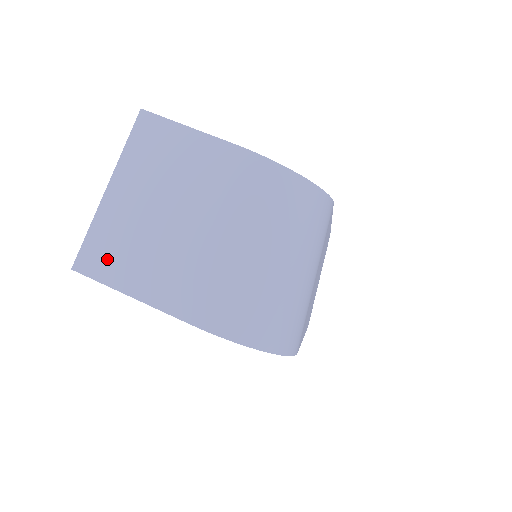
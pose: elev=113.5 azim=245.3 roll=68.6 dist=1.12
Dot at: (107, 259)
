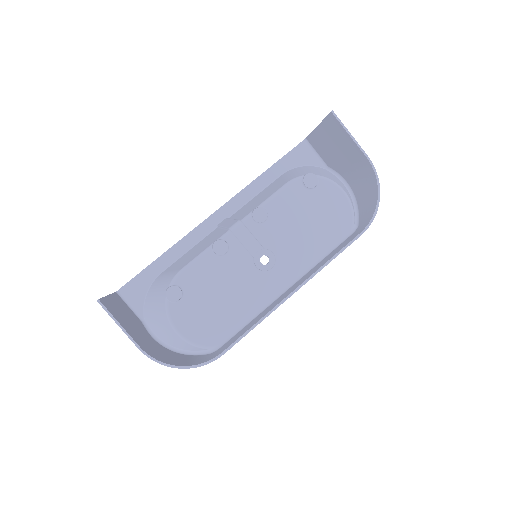
Dot at: occluded
